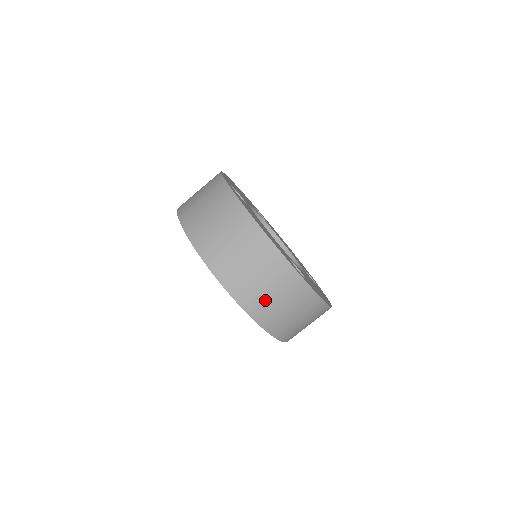
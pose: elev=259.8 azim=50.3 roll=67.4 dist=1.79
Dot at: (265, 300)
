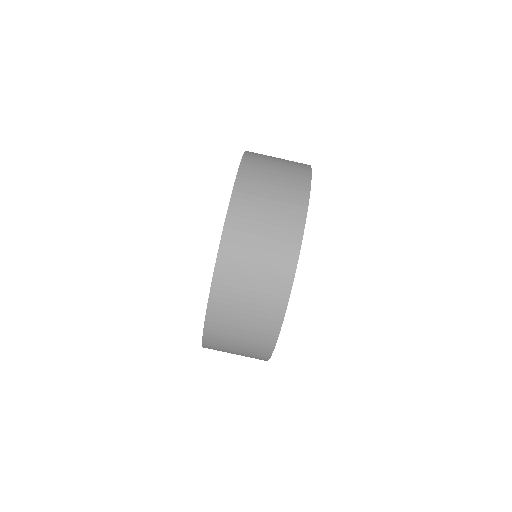
Dot at: (254, 218)
